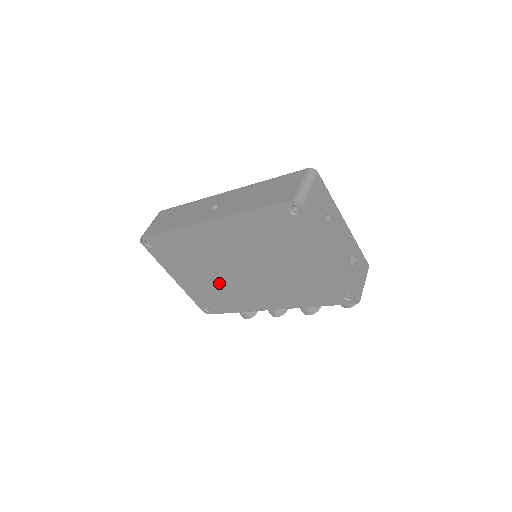
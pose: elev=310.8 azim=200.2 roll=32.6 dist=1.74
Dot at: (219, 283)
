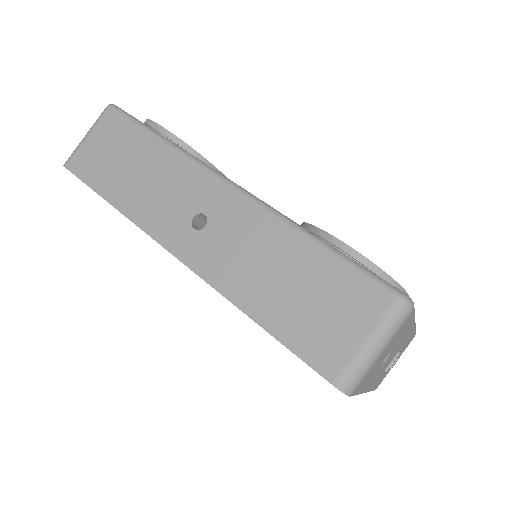
Dot at: occluded
